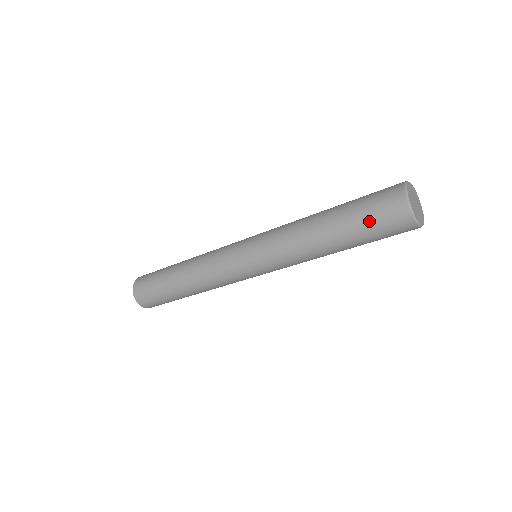
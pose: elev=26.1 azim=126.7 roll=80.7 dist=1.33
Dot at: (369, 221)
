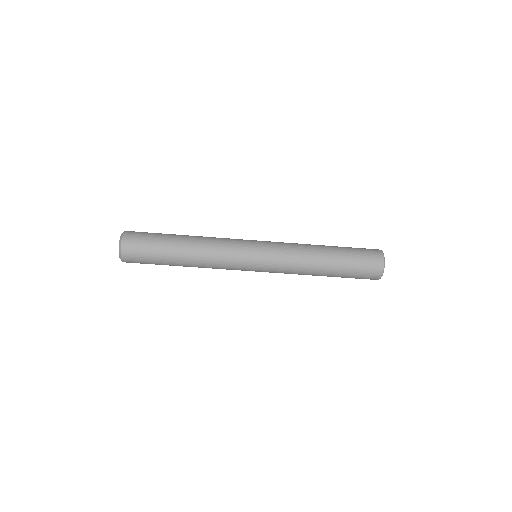
Dot at: (357, 251)
